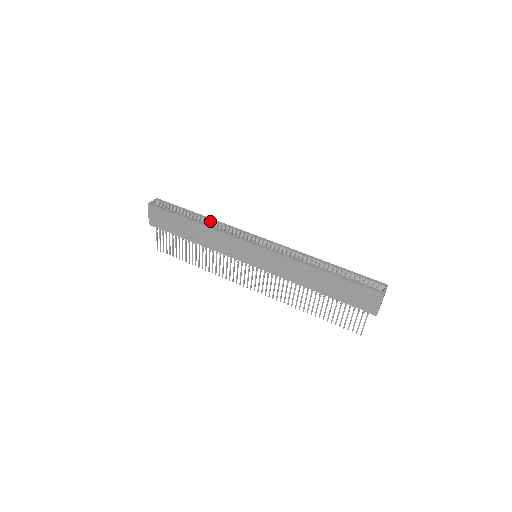
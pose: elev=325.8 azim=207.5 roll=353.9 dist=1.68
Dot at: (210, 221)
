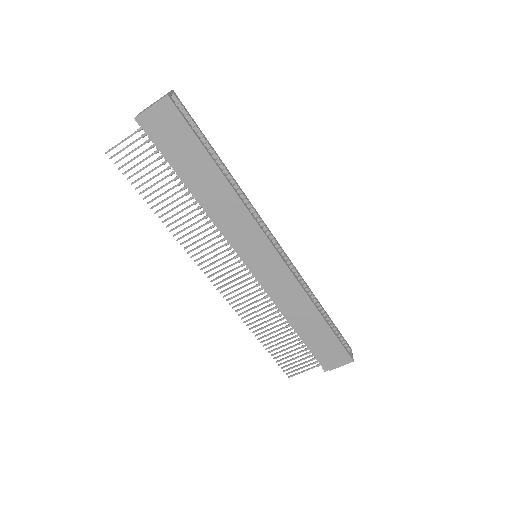
Dot at: (233, 181)
